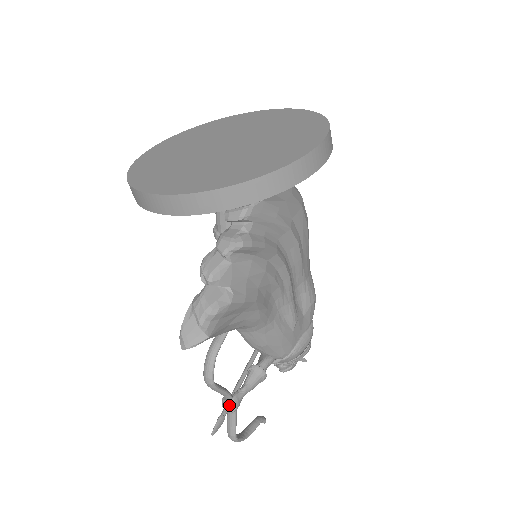
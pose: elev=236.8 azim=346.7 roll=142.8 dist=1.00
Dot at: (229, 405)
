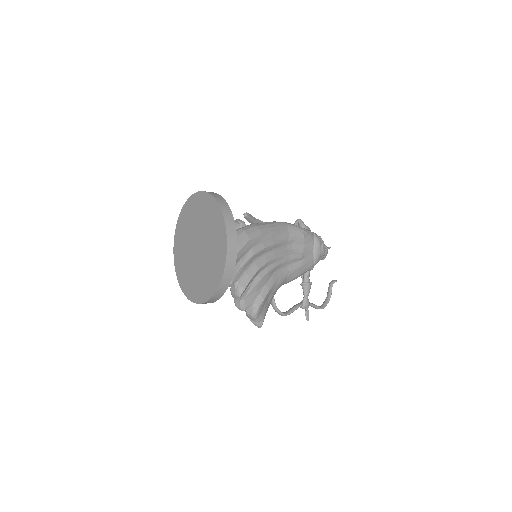
Dot at: (304, 308)
